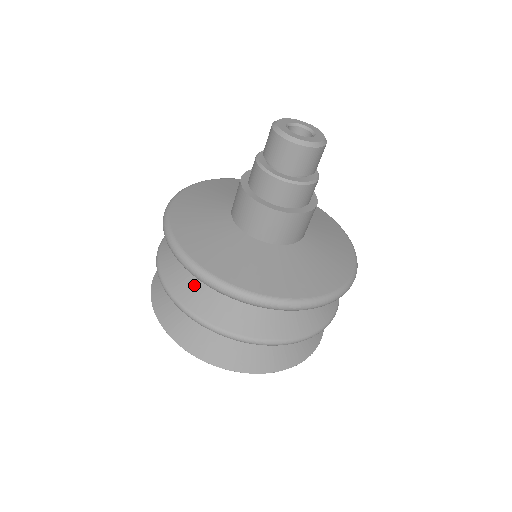
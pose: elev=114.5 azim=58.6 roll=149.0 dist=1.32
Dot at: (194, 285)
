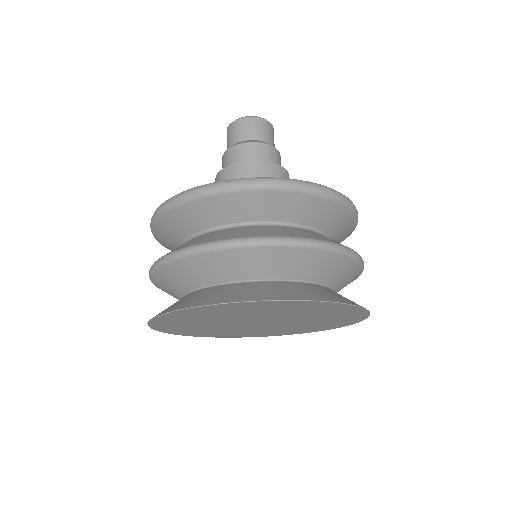
Dot at: (226, 232)
